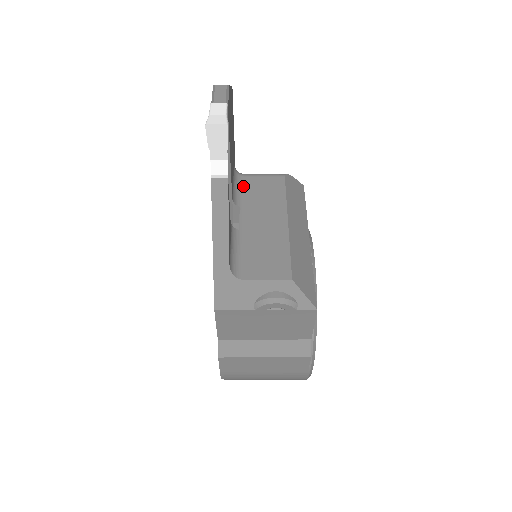
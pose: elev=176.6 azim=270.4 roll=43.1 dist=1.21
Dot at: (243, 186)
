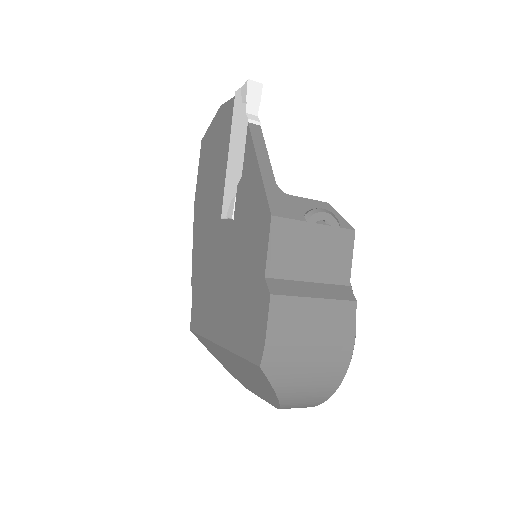
Dot at: occluded
